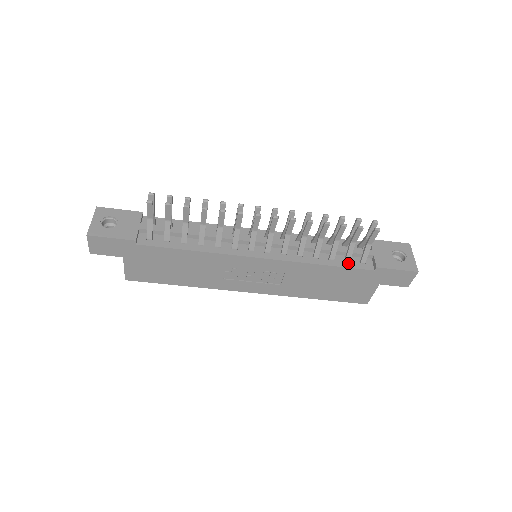
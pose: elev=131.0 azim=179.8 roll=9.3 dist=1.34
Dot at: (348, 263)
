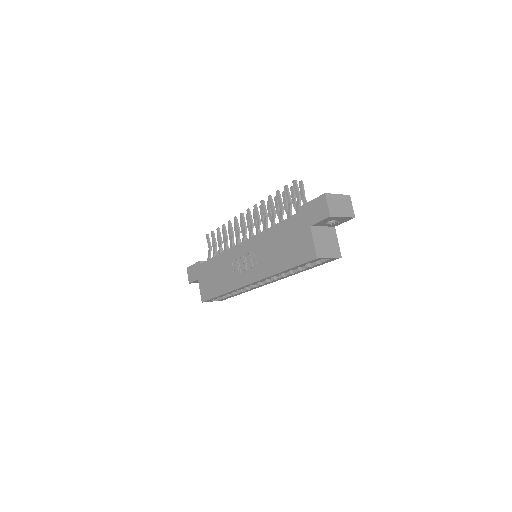
Dot at: occluded
